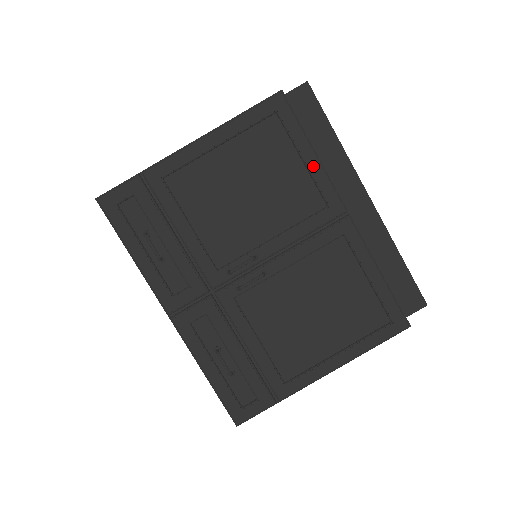
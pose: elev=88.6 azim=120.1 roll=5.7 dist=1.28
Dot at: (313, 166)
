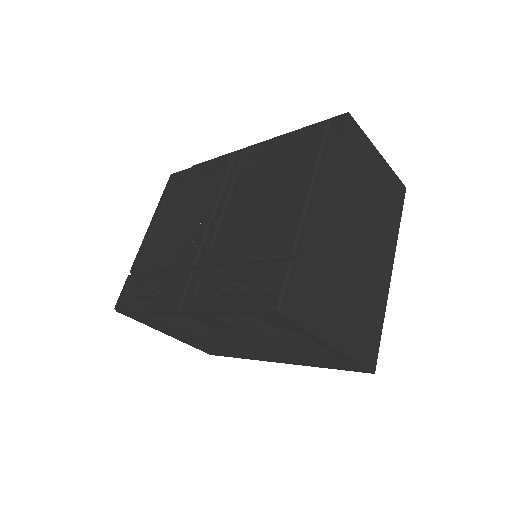
Dot at: (203, 167)
